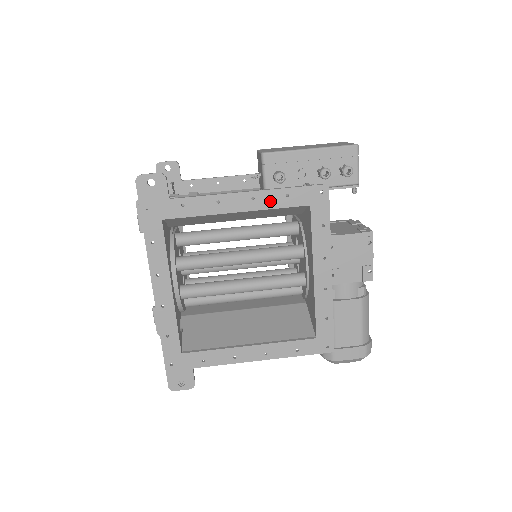
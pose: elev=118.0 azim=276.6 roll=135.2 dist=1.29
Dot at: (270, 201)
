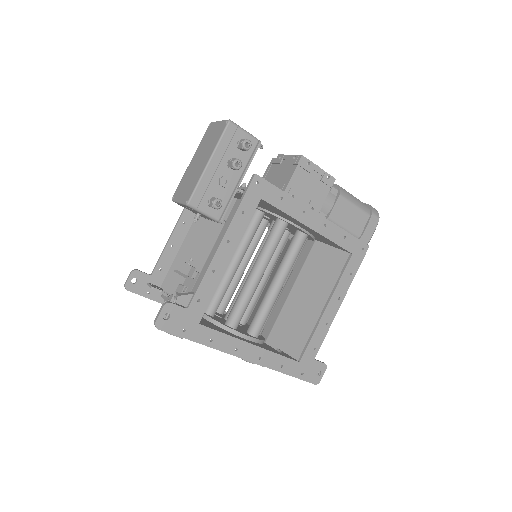
Dot at: (238, 229)
